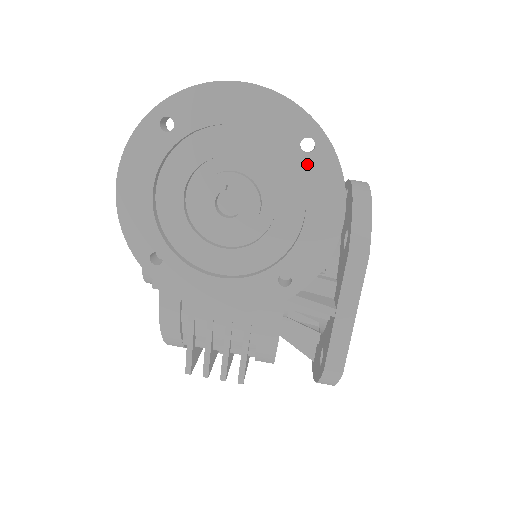
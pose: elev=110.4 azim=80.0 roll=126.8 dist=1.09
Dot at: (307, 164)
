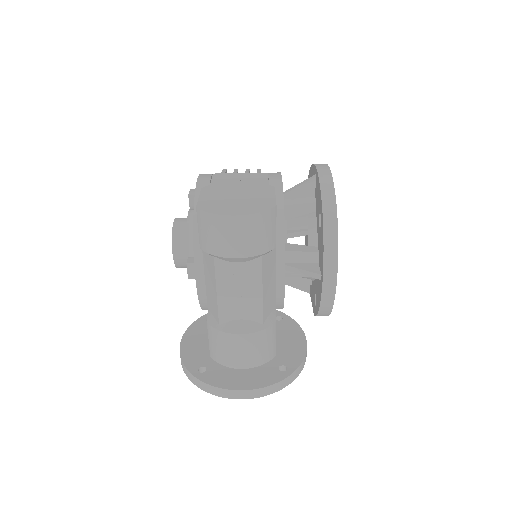
Dot at: occluded
